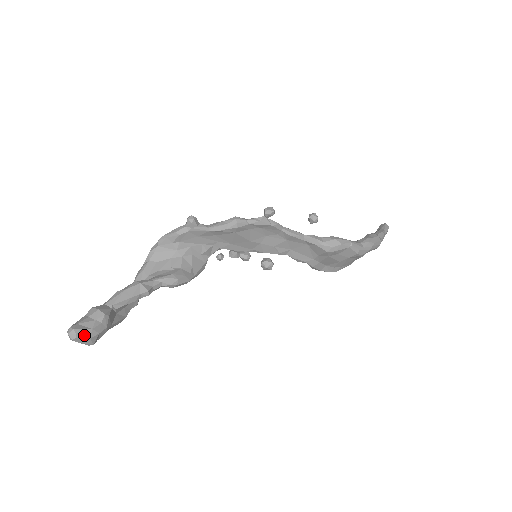
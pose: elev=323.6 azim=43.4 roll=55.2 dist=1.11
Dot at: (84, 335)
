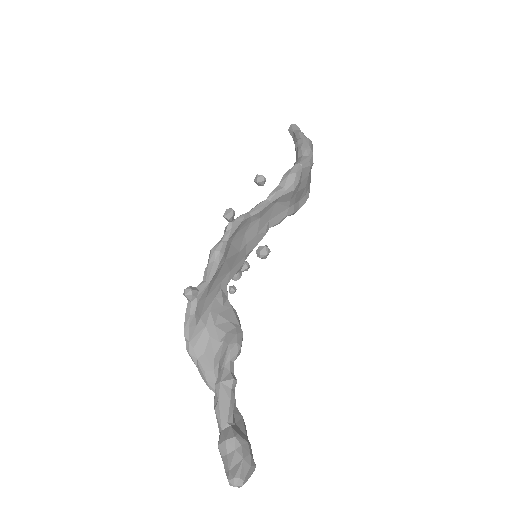
Dot at: (245, 471)
